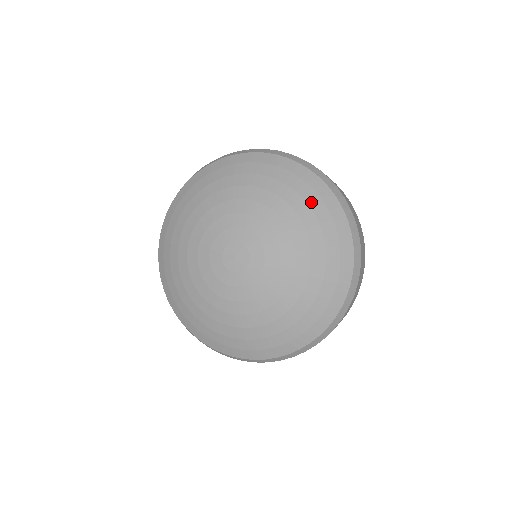
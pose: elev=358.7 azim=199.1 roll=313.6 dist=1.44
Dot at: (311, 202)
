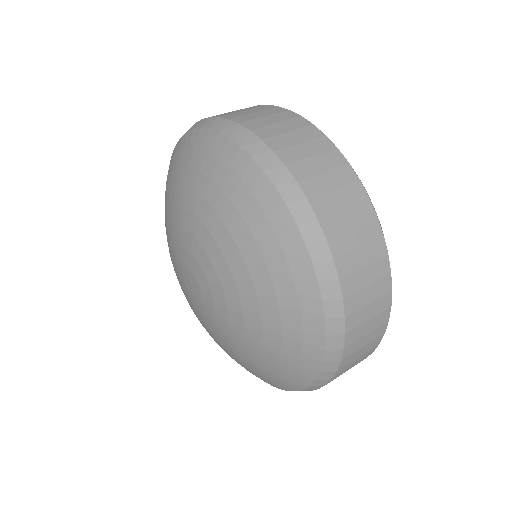
Dot at: (240, 205)
